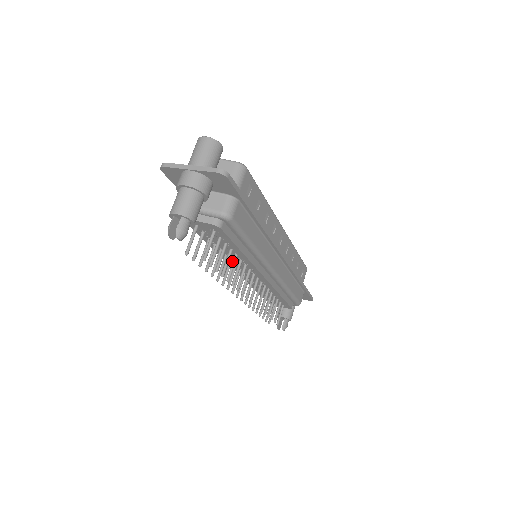
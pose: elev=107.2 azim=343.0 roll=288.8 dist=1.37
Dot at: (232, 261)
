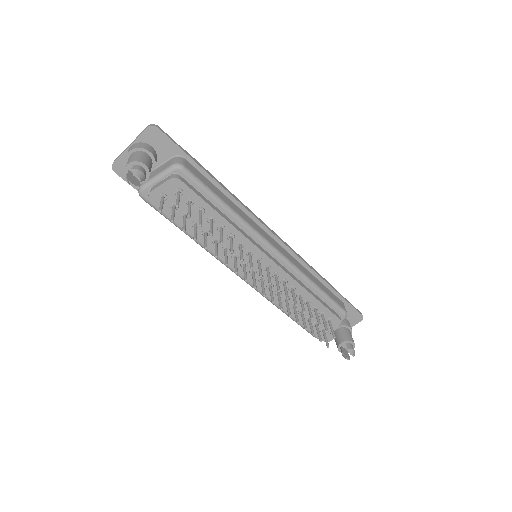
Dot at: (228, 252)
